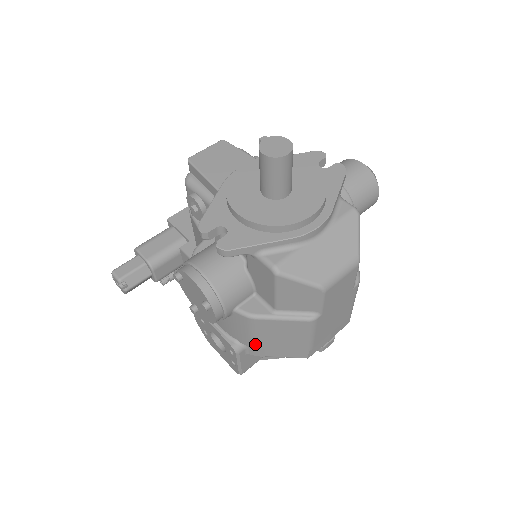
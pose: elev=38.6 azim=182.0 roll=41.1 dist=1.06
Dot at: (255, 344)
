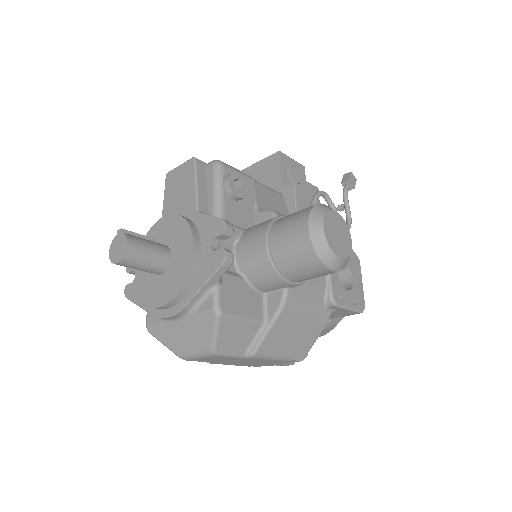
Dot at: occluded
